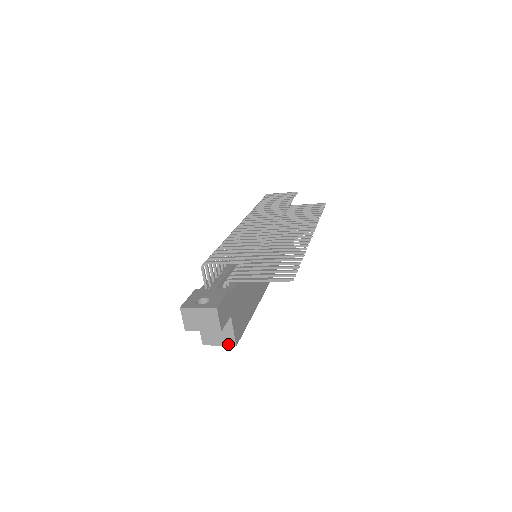
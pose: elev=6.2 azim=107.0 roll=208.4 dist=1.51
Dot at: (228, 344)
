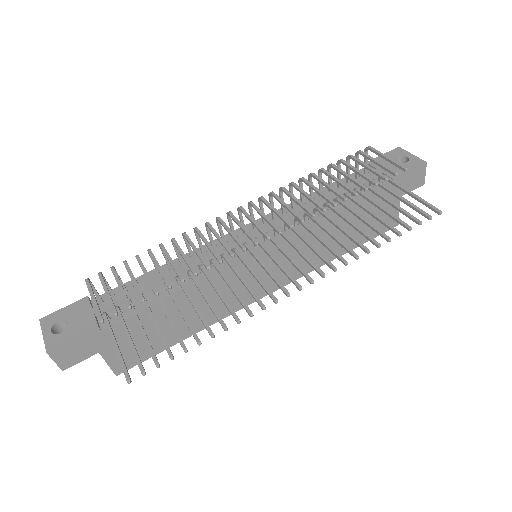
Dot at: occluded
